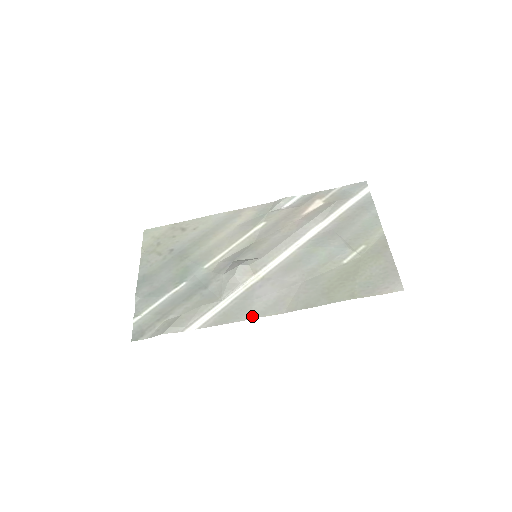
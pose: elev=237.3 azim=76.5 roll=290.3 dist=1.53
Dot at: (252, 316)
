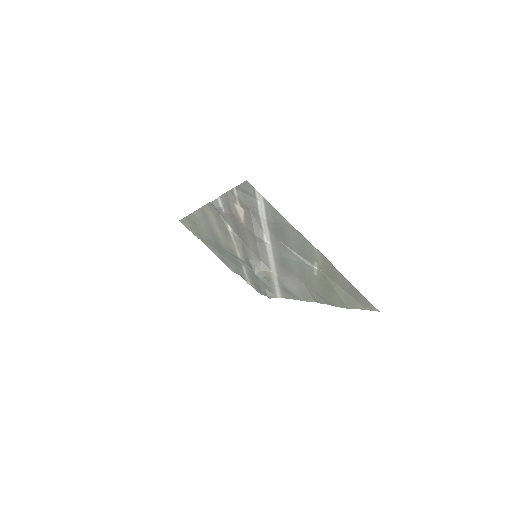
Dot at: occluded
